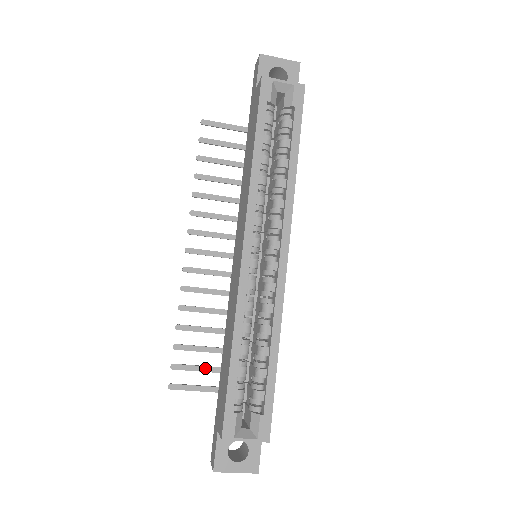
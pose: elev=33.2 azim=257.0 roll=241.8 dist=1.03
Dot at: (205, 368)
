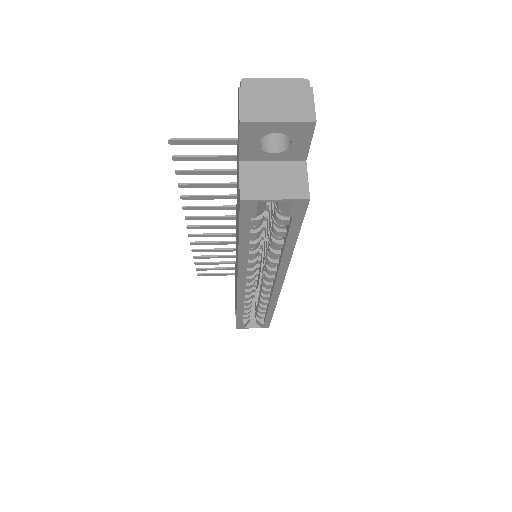
Dot at: (223, 269)
